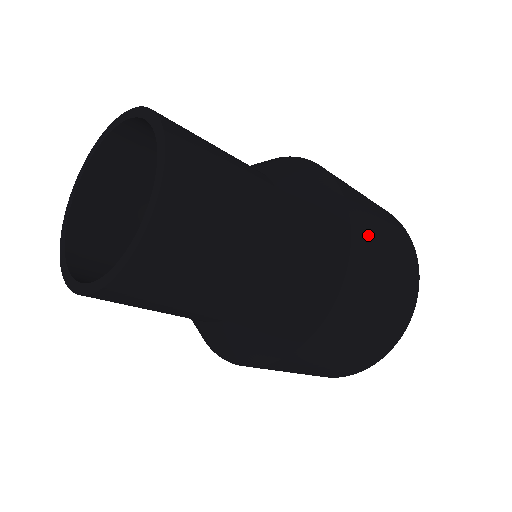
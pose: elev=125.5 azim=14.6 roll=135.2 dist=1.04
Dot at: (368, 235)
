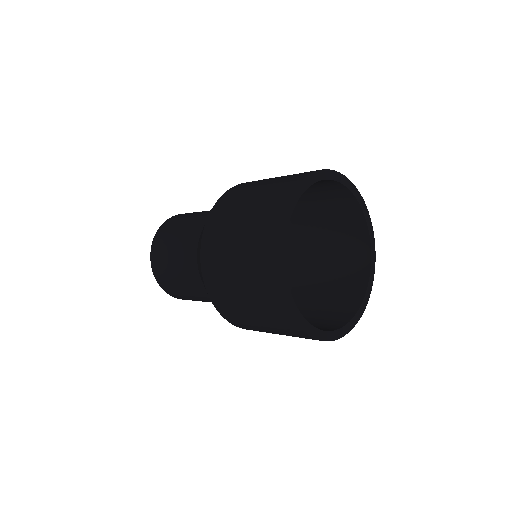
Dot at: occluded
